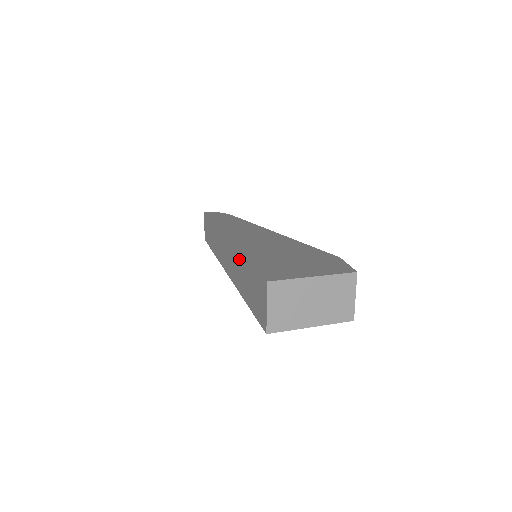
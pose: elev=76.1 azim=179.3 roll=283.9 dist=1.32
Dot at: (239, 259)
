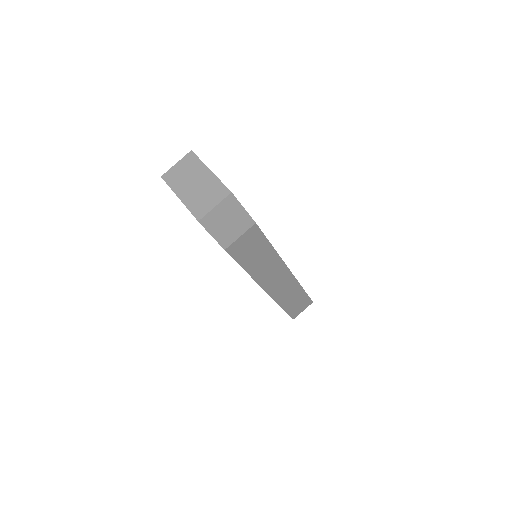
Dot at: occluded
